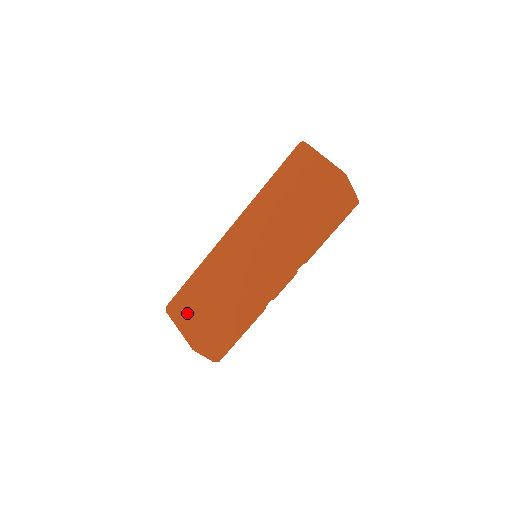
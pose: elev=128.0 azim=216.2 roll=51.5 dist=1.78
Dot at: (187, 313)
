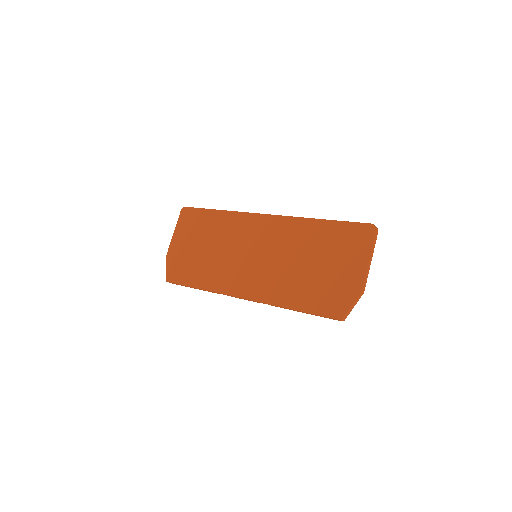
Dot at: (188, 229)
